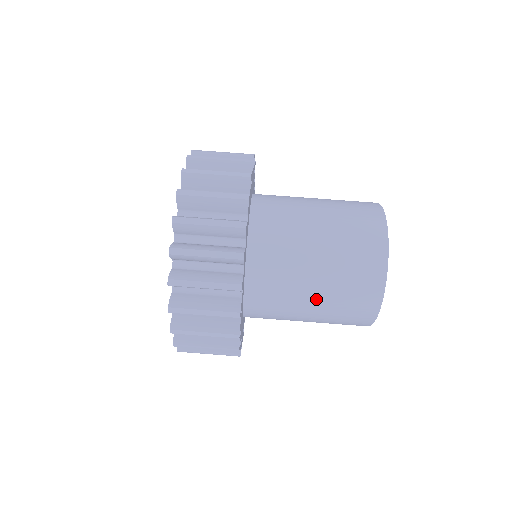
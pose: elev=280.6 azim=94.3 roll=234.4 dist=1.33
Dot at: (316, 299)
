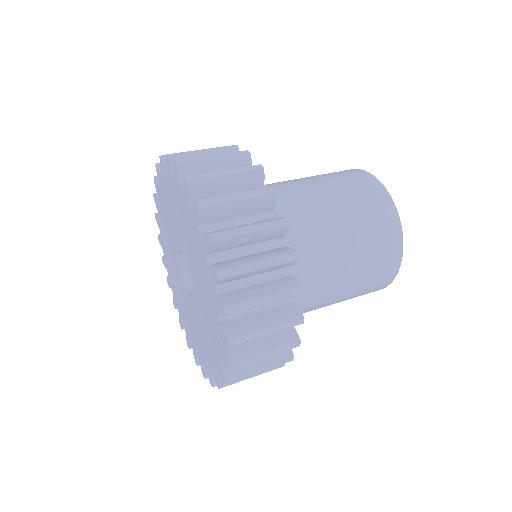
Dot at: (347, 245)
